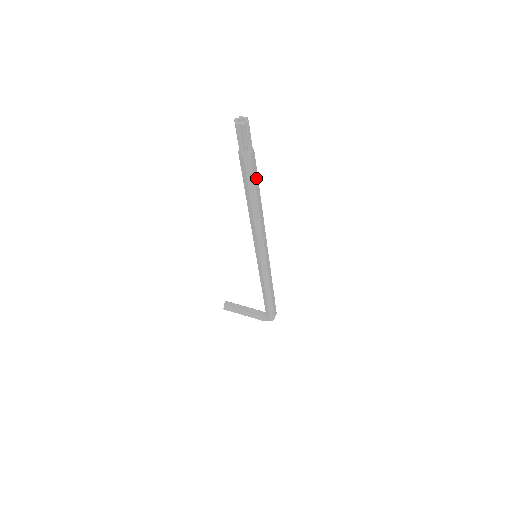
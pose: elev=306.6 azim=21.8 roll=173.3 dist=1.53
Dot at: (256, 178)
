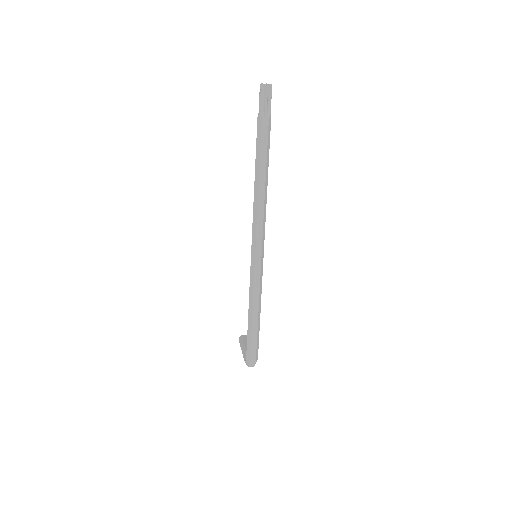
Dot at: (264, 148)
